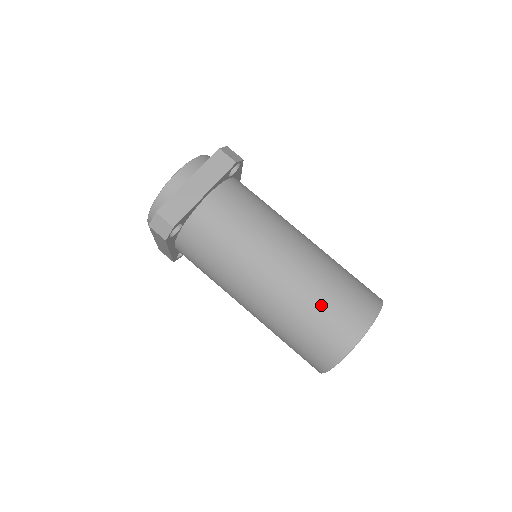
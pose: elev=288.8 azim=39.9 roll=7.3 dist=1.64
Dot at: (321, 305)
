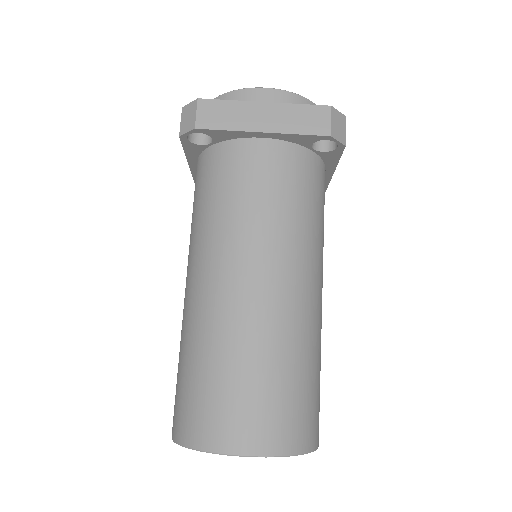
Dot at: (235, 368)
